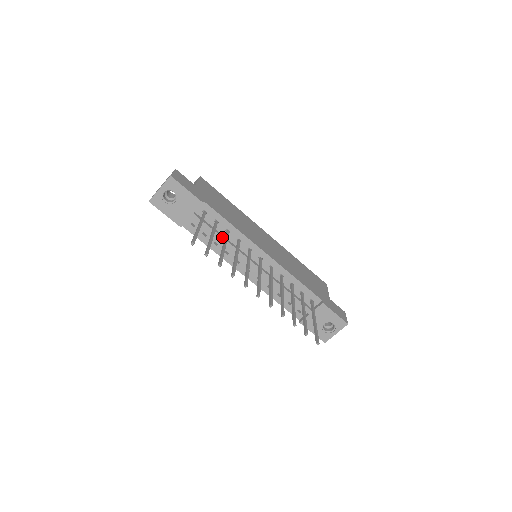
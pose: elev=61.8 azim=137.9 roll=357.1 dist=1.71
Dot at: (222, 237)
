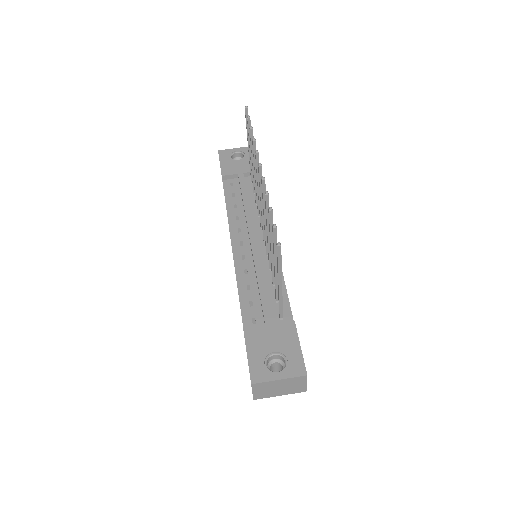
Dot at: (248, 200)
